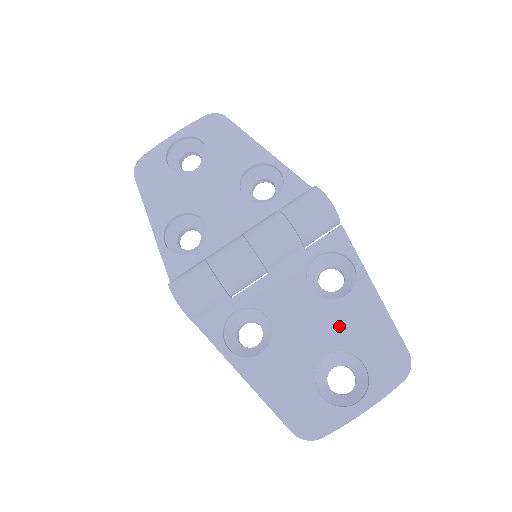
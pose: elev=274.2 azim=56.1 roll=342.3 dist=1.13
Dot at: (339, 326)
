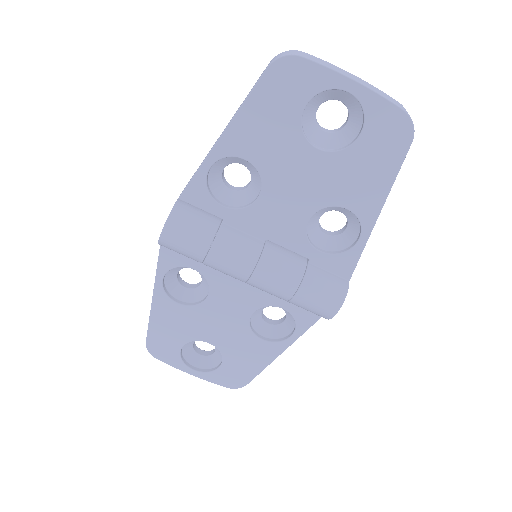
Dot at: (236, 344)
